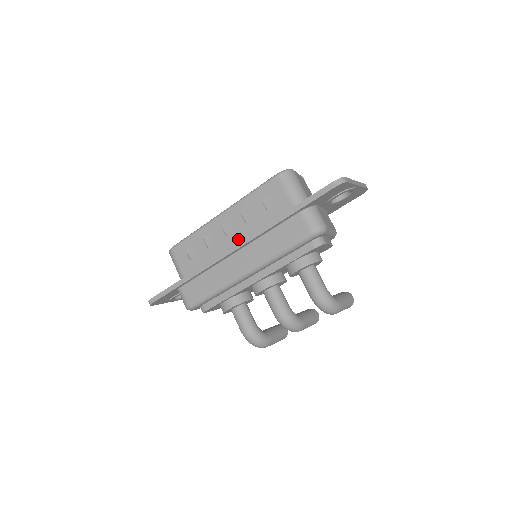
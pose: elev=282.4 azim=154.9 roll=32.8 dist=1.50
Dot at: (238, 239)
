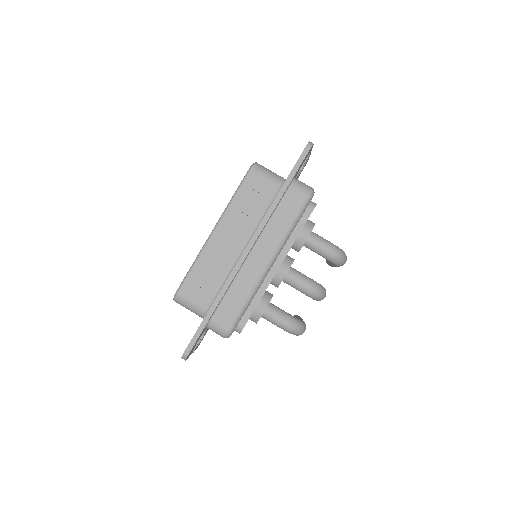
Dot at: (244, 241)
